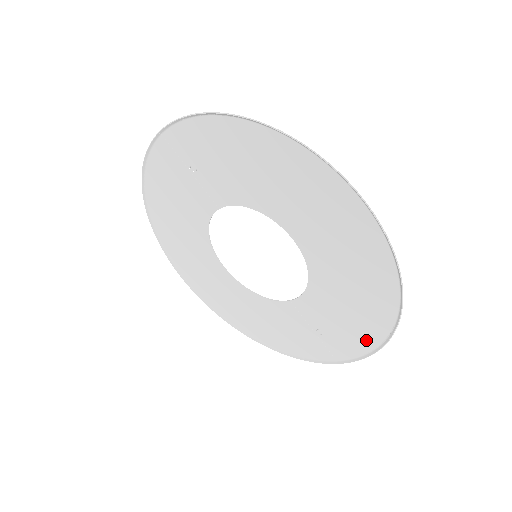
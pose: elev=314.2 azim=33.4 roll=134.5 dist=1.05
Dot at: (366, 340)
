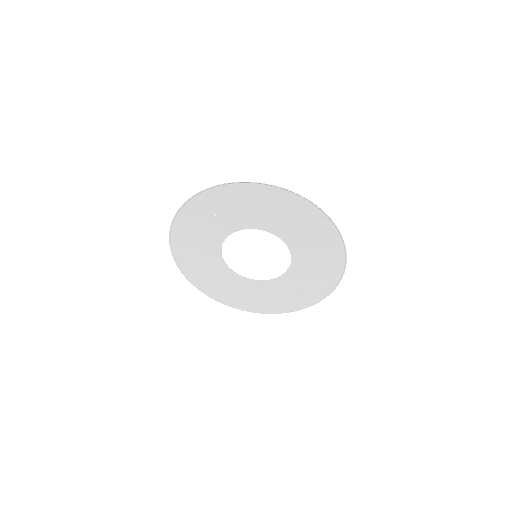
Dot at: (328, 284)
